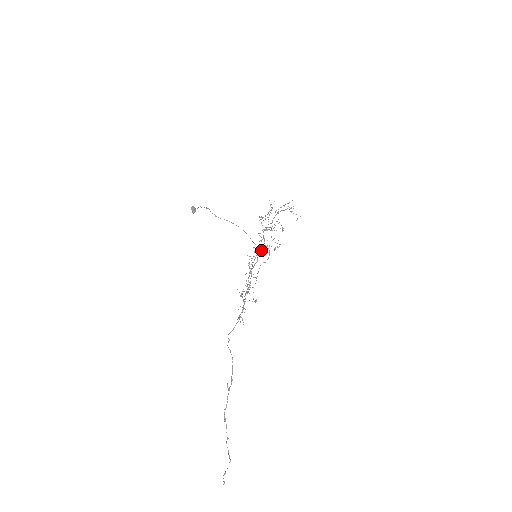
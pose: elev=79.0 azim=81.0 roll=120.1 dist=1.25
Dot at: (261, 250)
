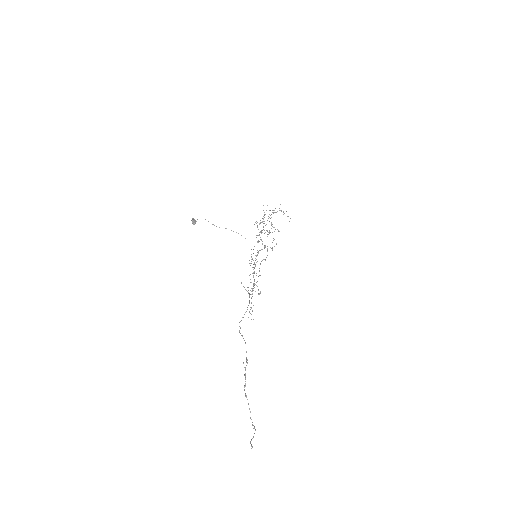
Dot at: (260, 250)
